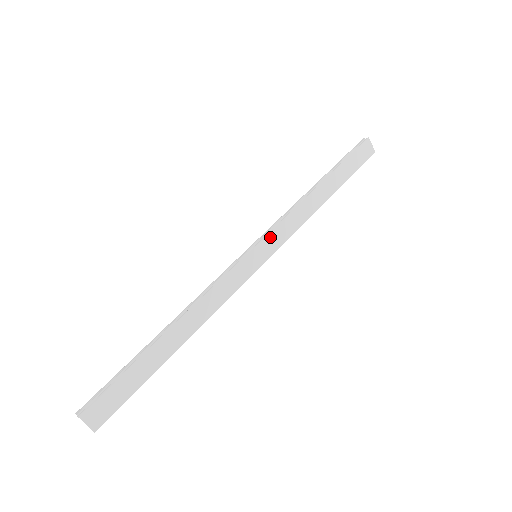
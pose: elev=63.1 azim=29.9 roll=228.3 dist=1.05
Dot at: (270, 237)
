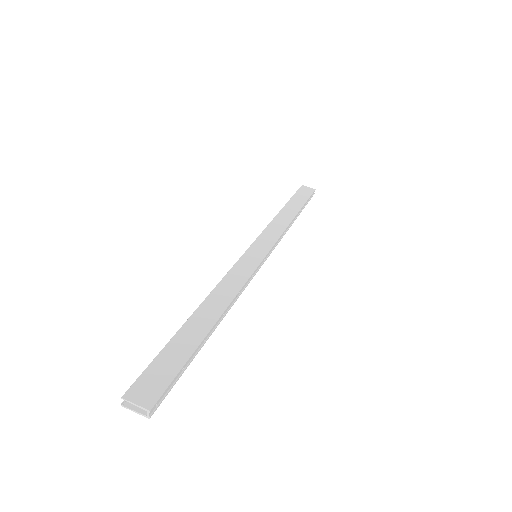
Dot at: (259, 241)
